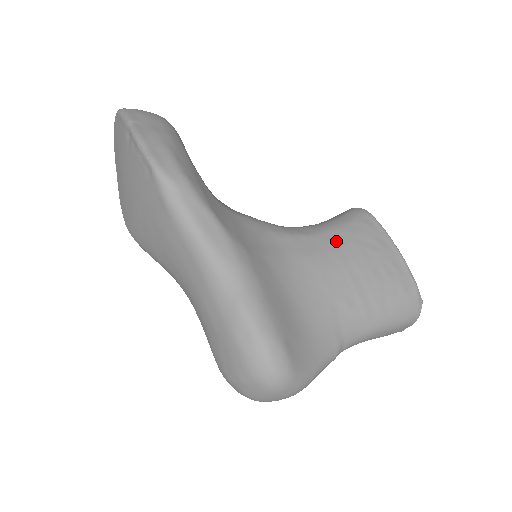
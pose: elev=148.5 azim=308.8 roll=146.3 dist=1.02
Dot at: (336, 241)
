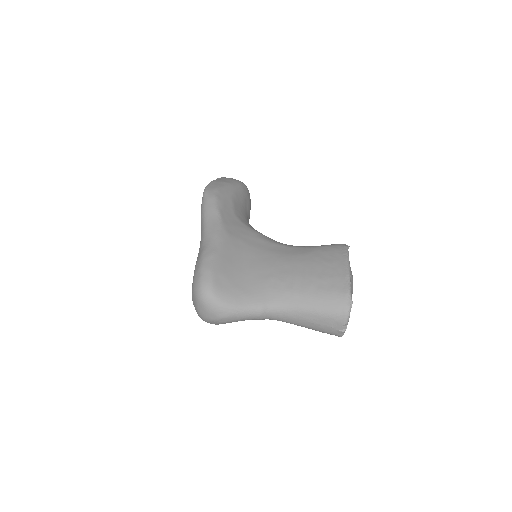
Dot at: (302, 251)
